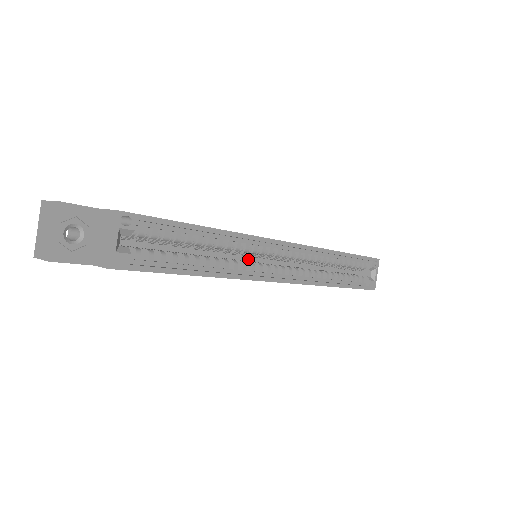
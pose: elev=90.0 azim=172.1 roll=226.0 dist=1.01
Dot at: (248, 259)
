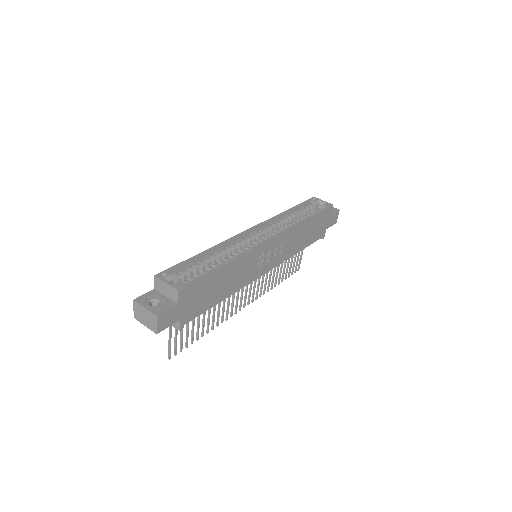
Dot at: occluded
